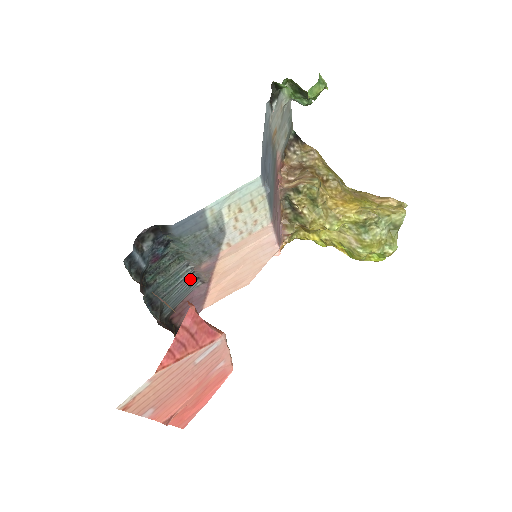
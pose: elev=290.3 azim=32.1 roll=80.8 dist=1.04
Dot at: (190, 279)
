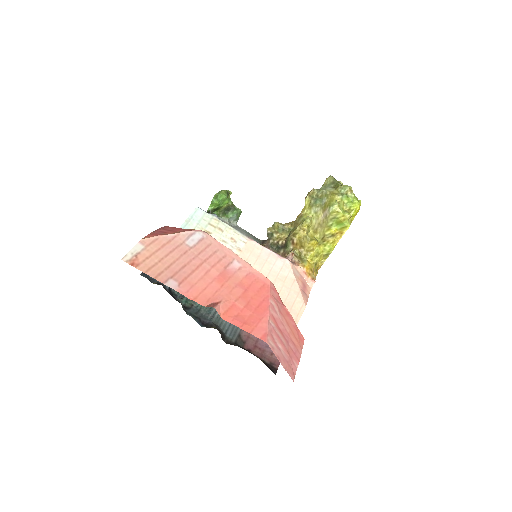
Dot at: occluded
